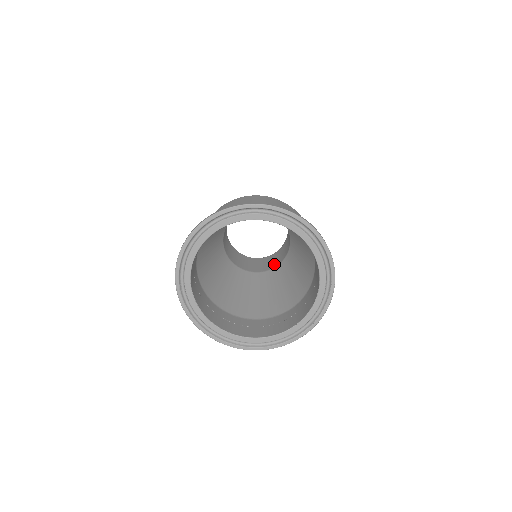
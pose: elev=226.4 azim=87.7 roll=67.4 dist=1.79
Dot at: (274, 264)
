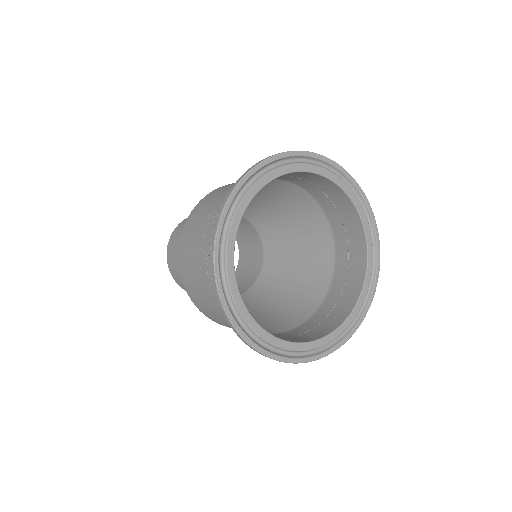
Dot at: occluded
